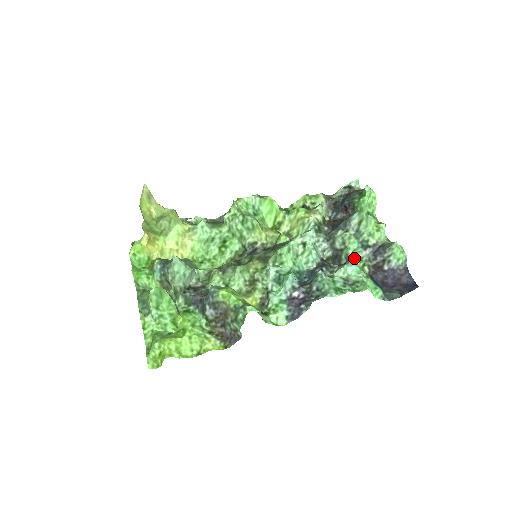
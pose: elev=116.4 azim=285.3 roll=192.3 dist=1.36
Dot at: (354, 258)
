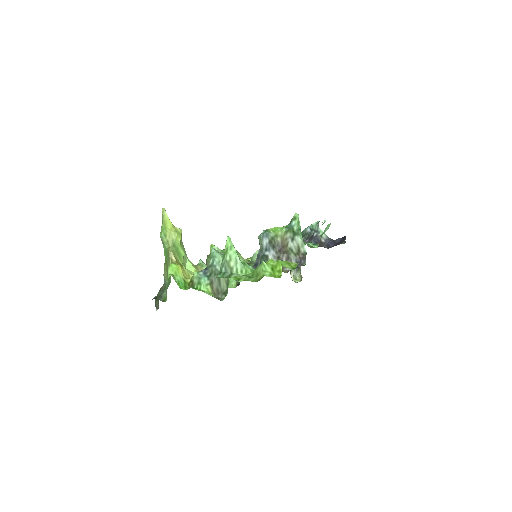
Dot at: occluded
